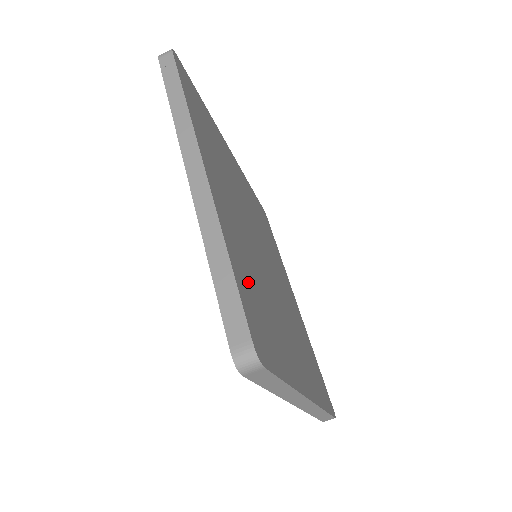
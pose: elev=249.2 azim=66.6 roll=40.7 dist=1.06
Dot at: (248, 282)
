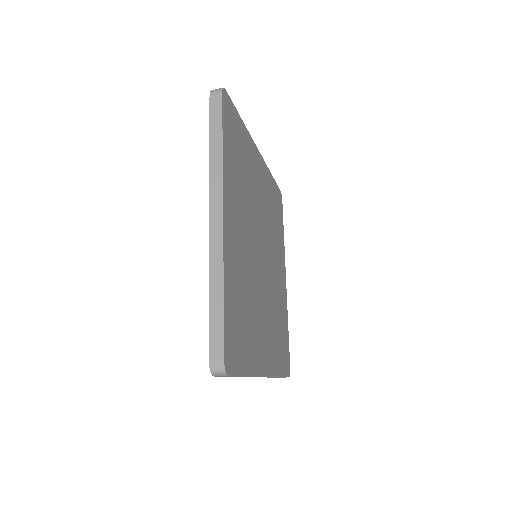
Dot at: (280, 351)
